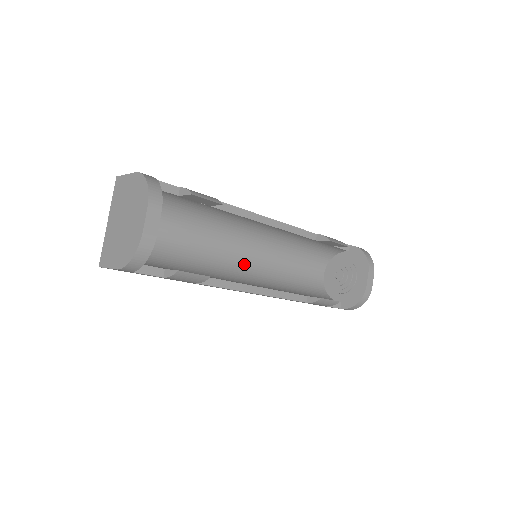
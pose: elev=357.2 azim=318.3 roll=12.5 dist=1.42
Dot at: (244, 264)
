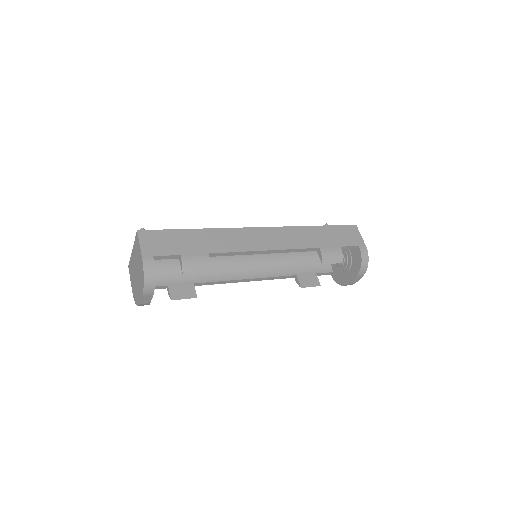
Dot at: occluded
